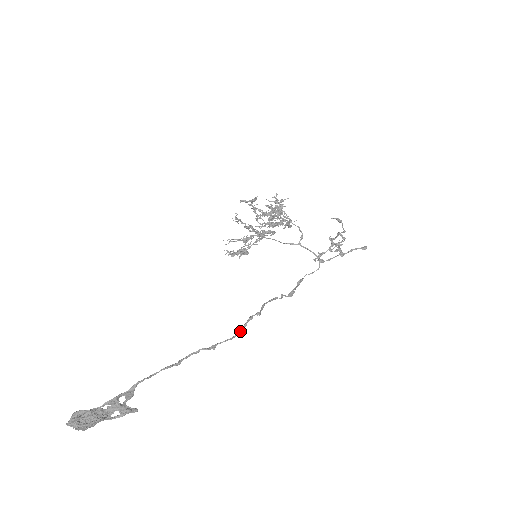
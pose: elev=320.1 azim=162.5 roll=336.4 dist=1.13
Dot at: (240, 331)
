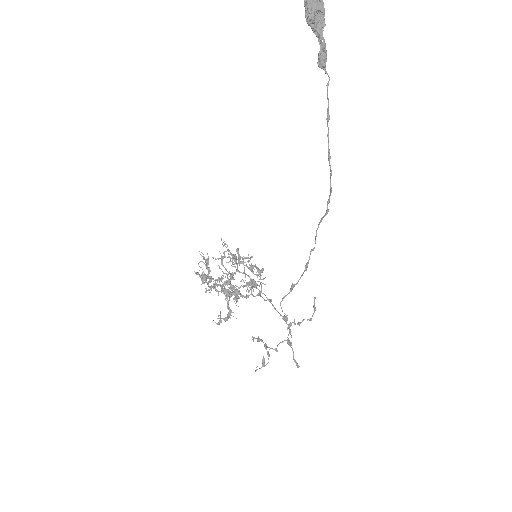
Dot at: (331, 187)
